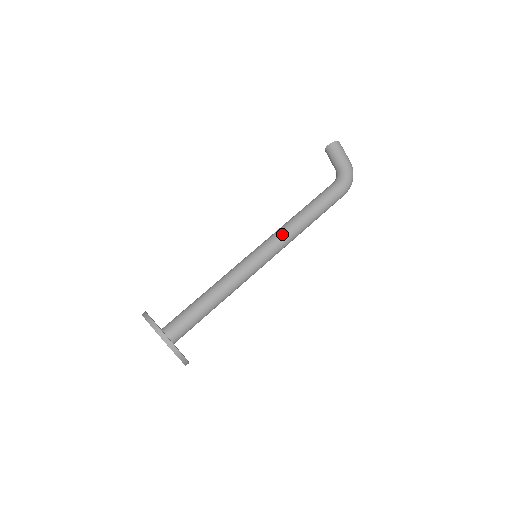
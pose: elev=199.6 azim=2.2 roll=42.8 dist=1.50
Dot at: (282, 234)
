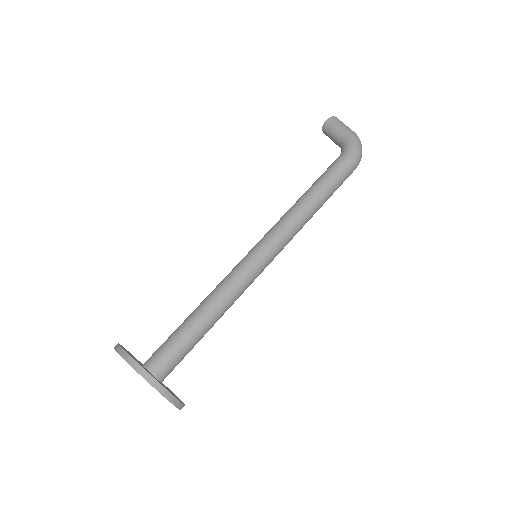
Dot at: (283, 222)
